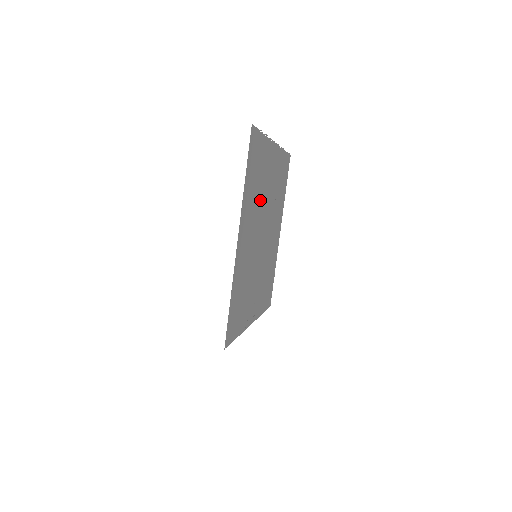
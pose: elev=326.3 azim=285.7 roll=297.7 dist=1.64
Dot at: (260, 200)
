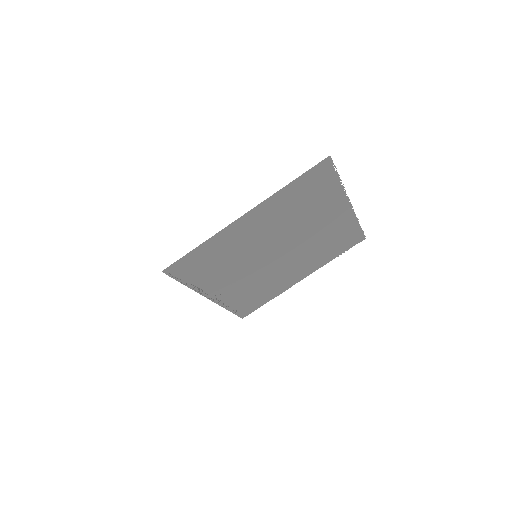
Dot at: (296, 222)
